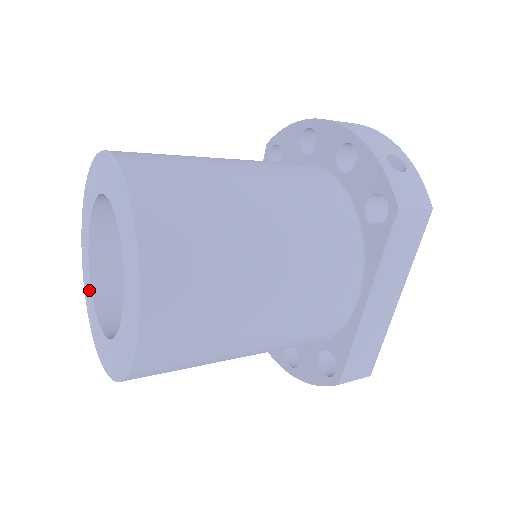
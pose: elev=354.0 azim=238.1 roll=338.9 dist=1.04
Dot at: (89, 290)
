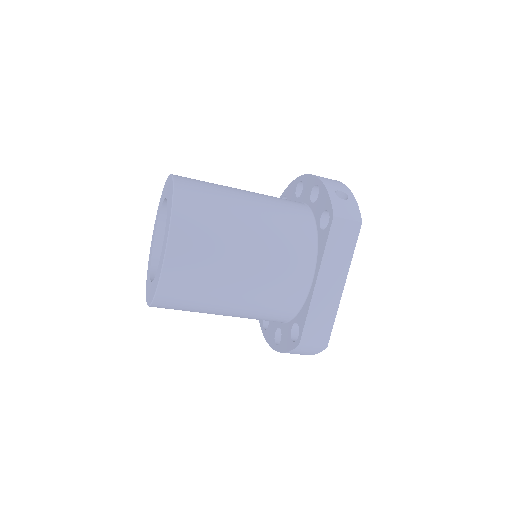
Dot at: (150, 264)
